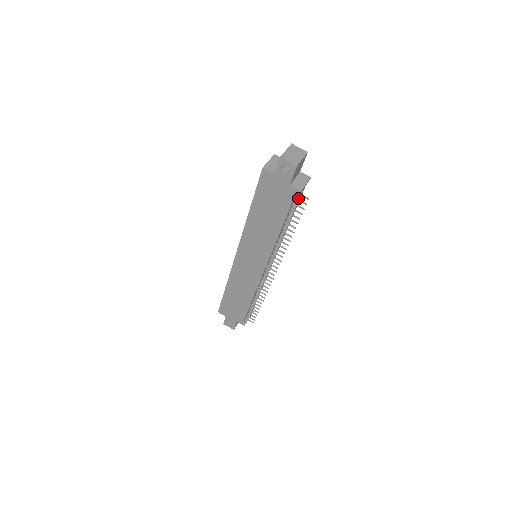
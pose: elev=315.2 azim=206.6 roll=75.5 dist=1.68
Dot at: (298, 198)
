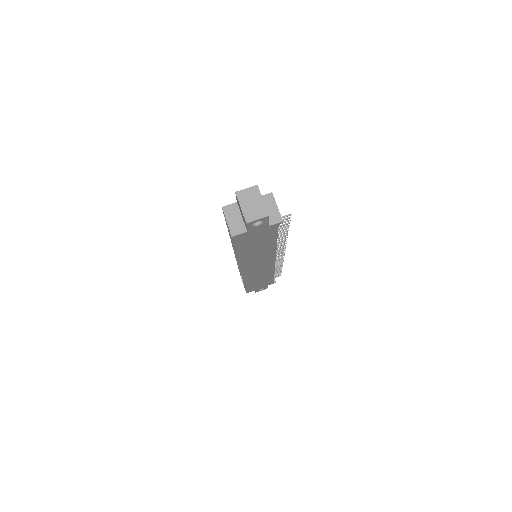
Dot at: occluded
